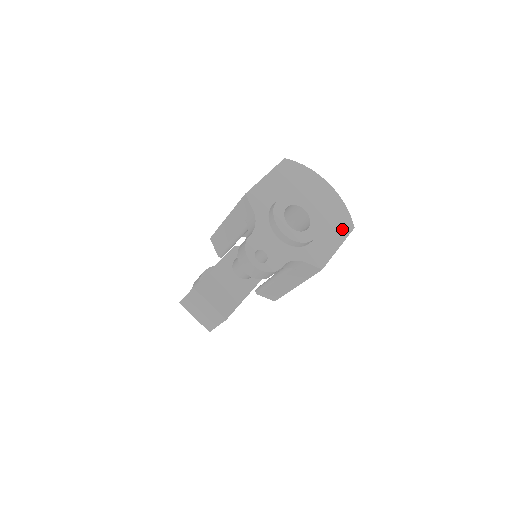
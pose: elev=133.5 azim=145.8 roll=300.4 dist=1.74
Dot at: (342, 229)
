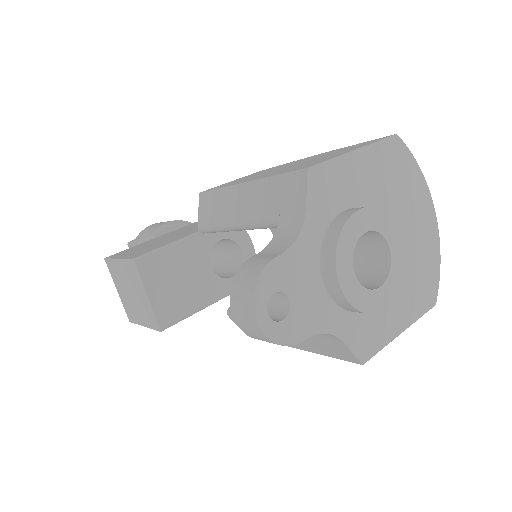
Dot at: (419, 300)
